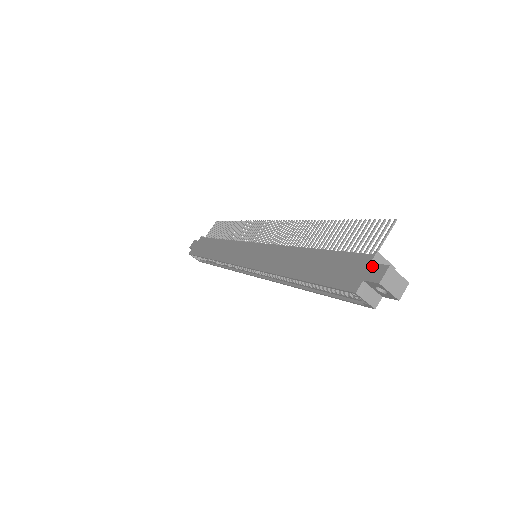
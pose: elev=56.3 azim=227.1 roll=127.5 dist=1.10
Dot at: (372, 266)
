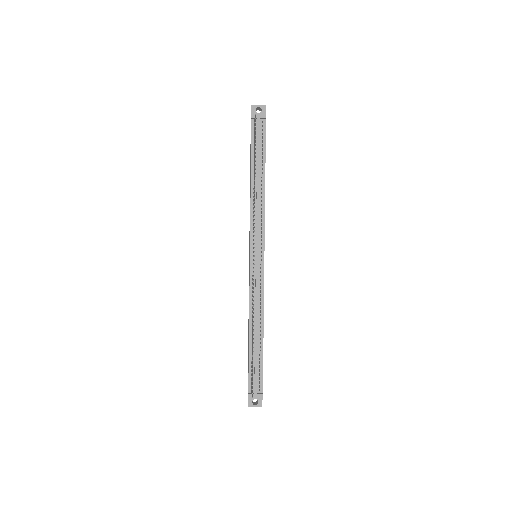
Dot at: (248, 396)
